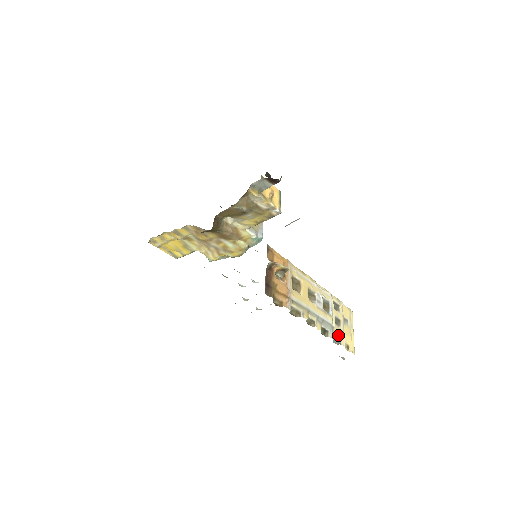
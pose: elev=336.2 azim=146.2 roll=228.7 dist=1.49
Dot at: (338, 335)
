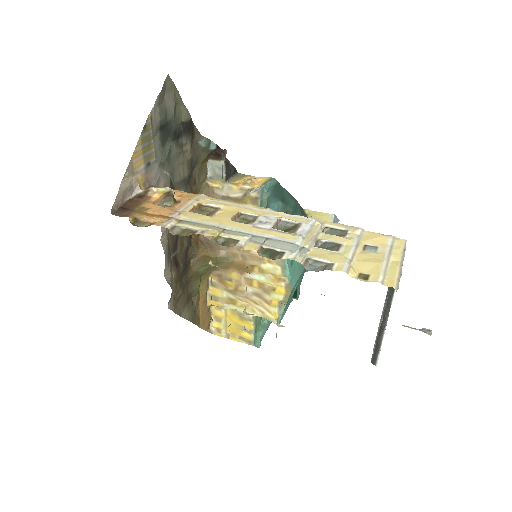
Dot at: (323, 259)
